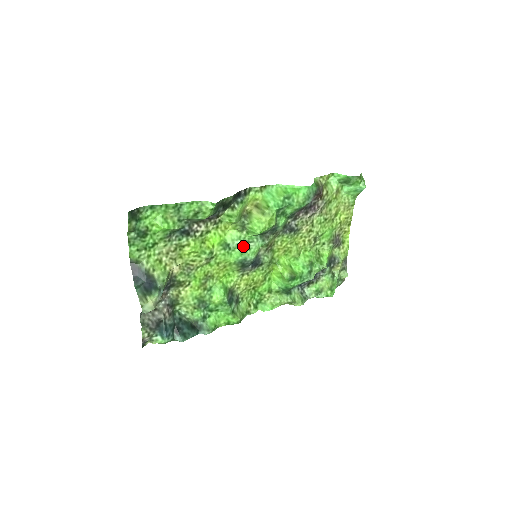
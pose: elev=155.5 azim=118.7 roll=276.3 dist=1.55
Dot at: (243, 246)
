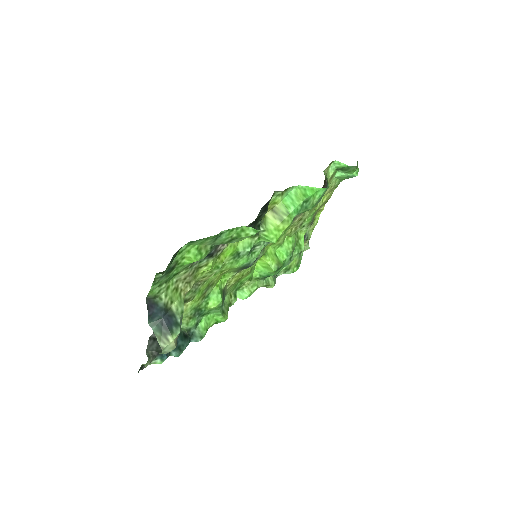
Dot at: (250, 251)
